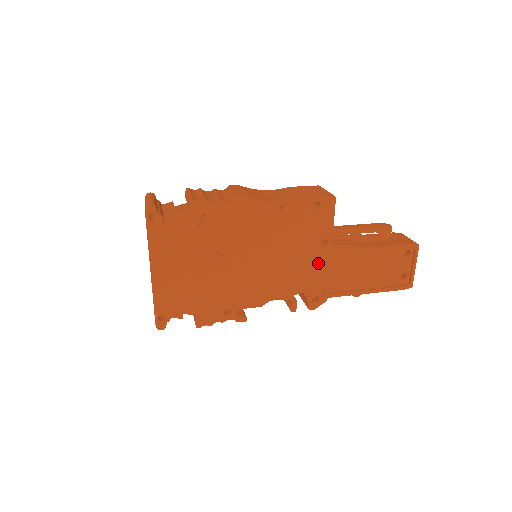
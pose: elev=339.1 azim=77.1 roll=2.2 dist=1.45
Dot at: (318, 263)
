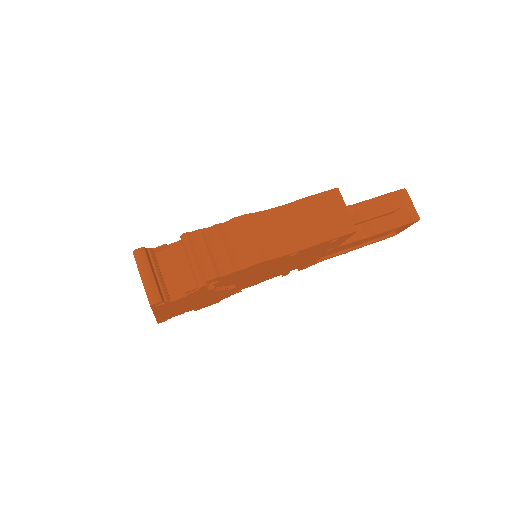
Dot at: (319, 256)
